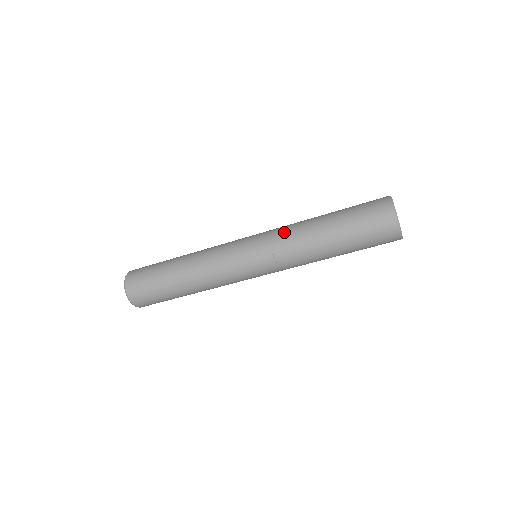
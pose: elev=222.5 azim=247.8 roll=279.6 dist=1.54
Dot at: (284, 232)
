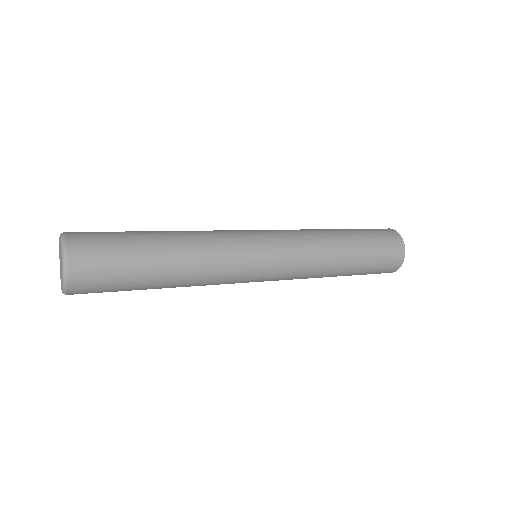
Dot at: (309, 247)
